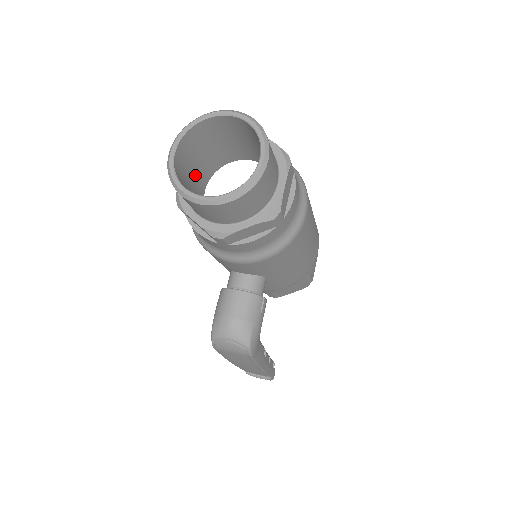
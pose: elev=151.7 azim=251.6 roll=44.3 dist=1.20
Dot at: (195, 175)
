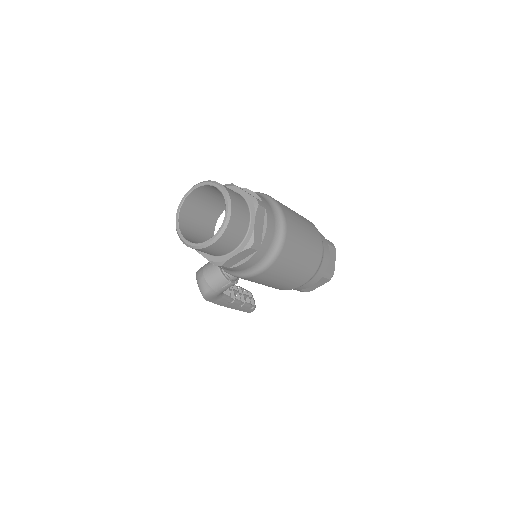
Dot at: (216, 201)
